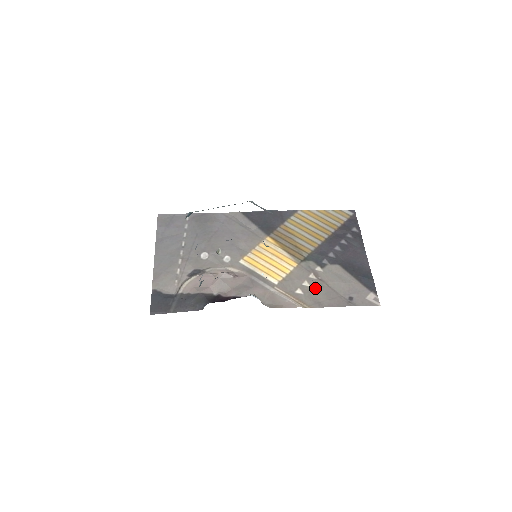
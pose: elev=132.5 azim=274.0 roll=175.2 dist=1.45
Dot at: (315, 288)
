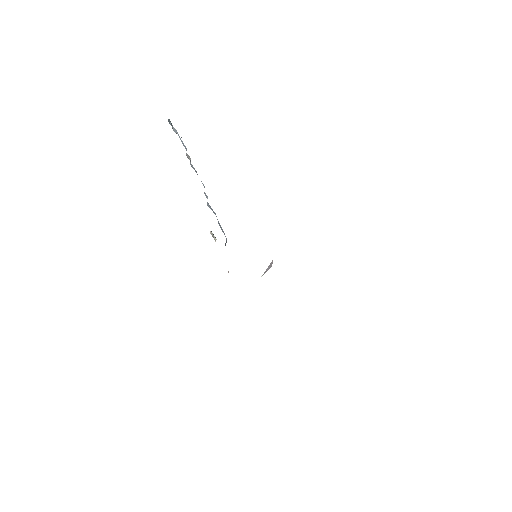
Dot at: occluded
